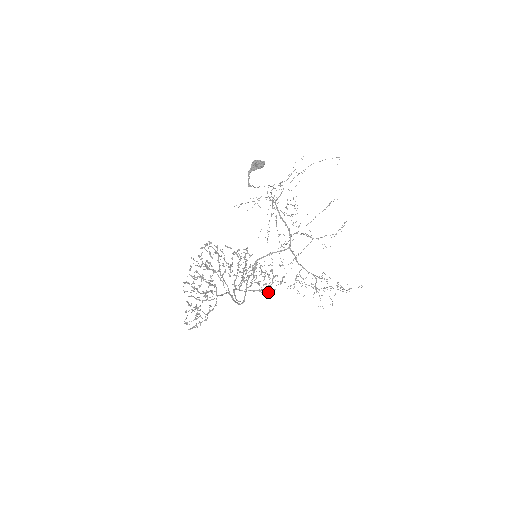
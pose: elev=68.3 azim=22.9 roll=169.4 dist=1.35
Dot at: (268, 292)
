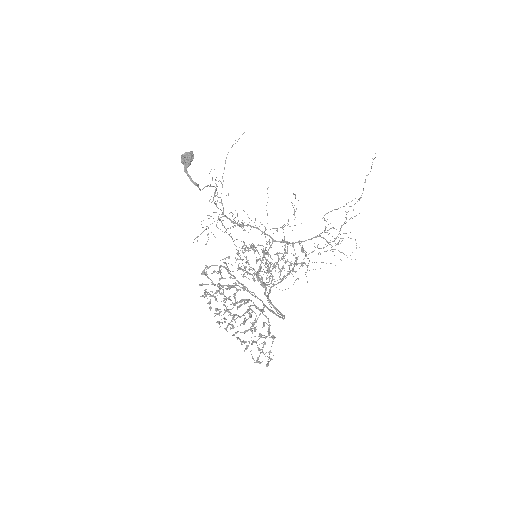
Dot at: (301, 263)
